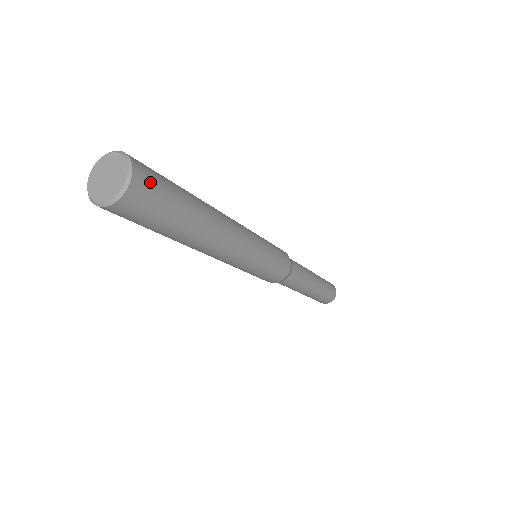
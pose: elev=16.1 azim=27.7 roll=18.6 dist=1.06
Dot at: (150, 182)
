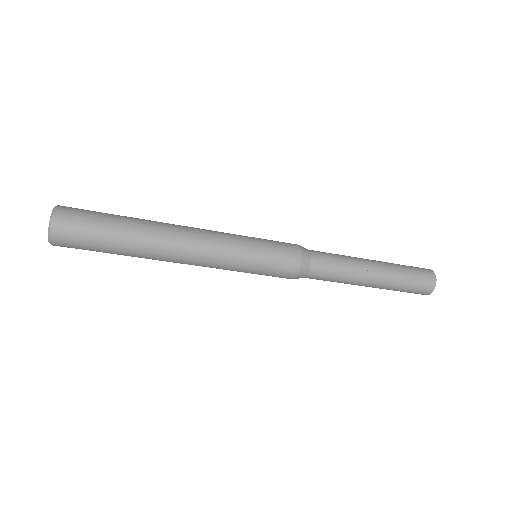
Dot at: (76, 209)
